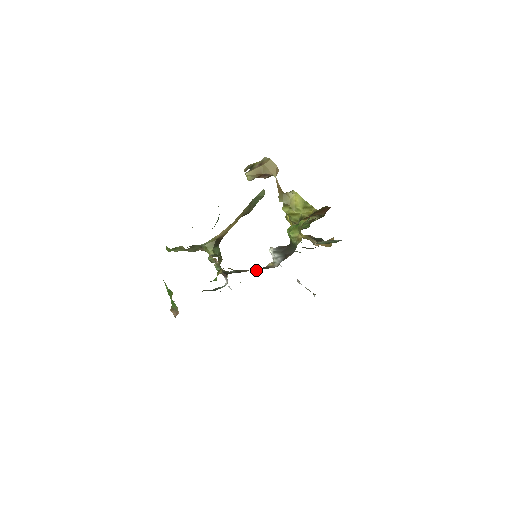
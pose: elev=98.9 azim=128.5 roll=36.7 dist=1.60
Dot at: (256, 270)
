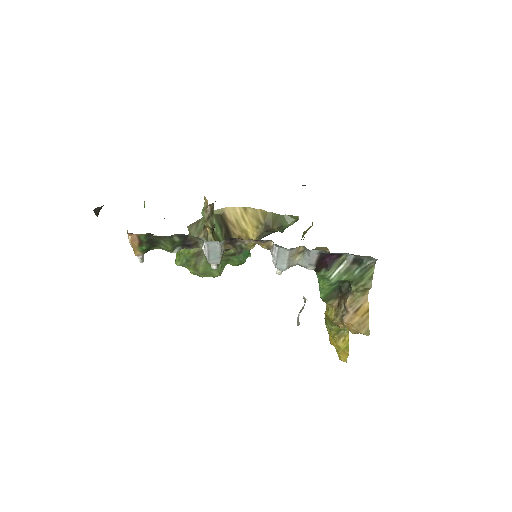
Dot at: (244, 242)
